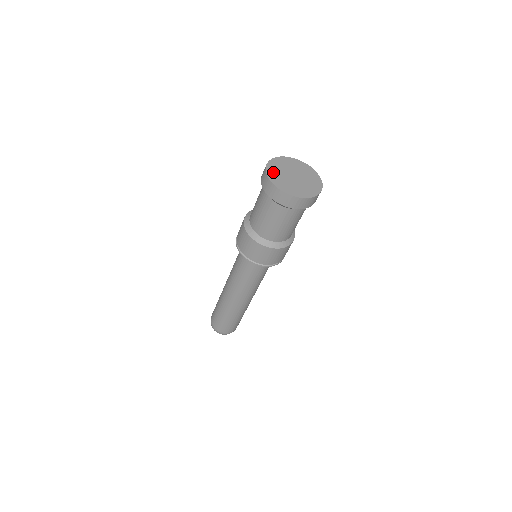
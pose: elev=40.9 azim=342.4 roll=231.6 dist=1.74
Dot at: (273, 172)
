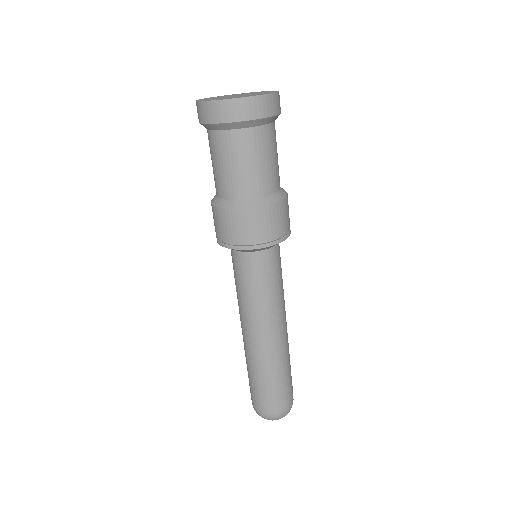
Dot at: (206, 99)
